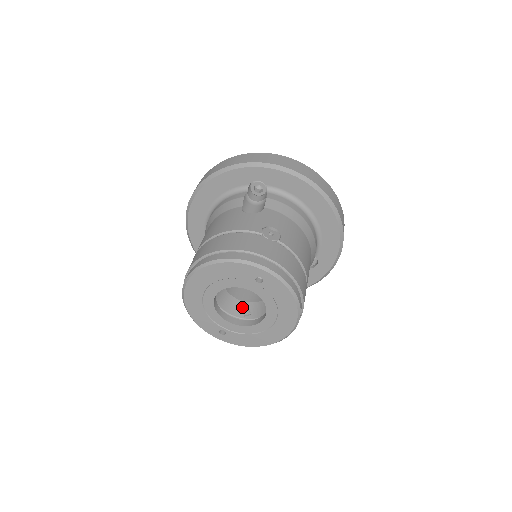
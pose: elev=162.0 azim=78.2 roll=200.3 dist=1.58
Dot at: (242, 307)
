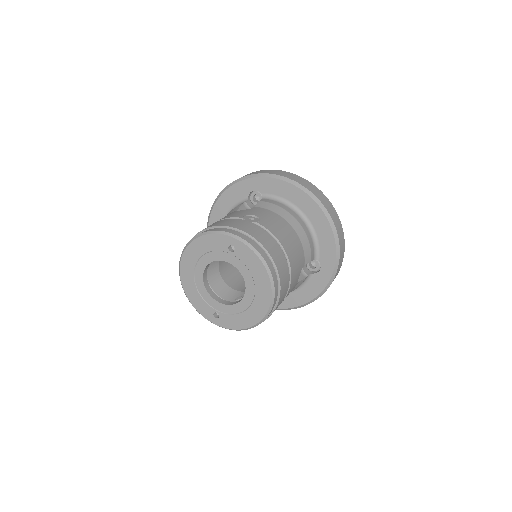
Dot at: (237, 295)
